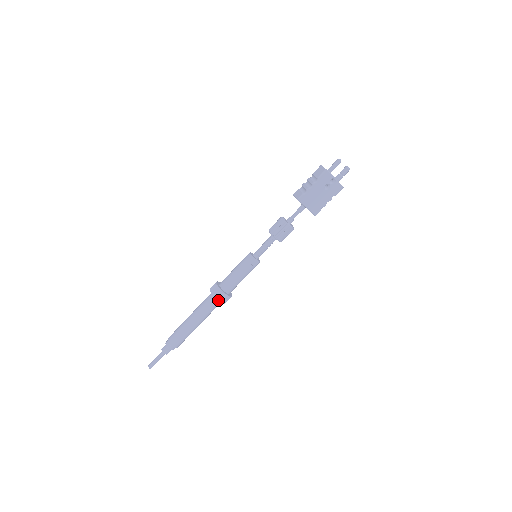
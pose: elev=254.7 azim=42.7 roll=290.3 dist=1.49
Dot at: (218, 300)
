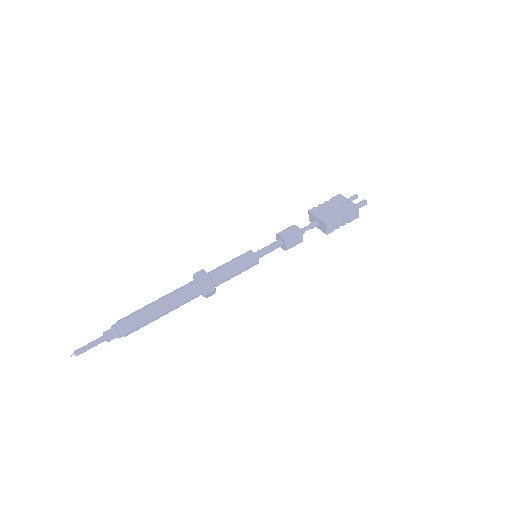
Dot at: (196, 276)
